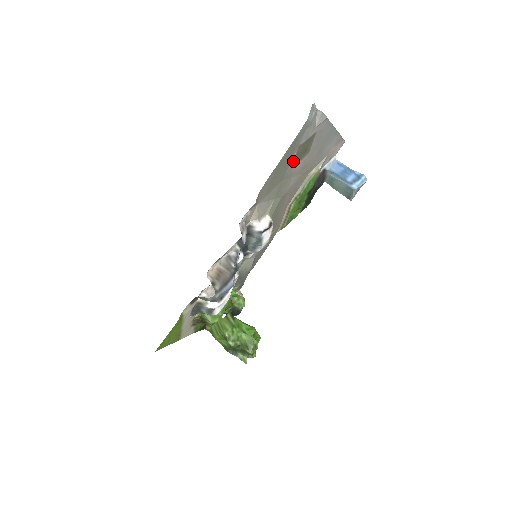
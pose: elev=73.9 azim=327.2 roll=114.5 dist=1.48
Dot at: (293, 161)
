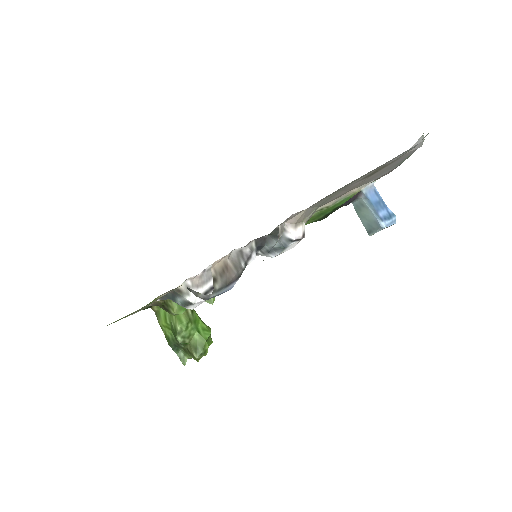
Dot at: (363, 177)
